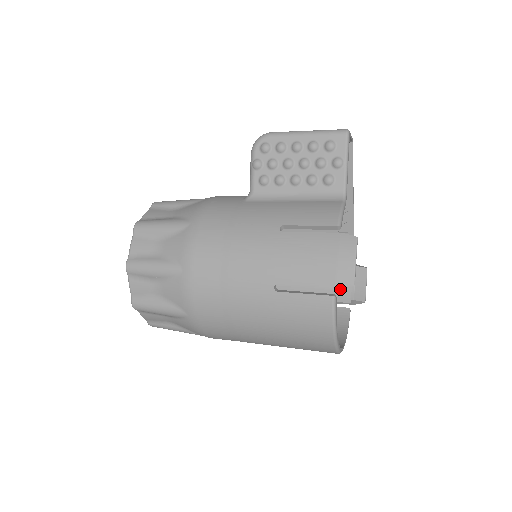
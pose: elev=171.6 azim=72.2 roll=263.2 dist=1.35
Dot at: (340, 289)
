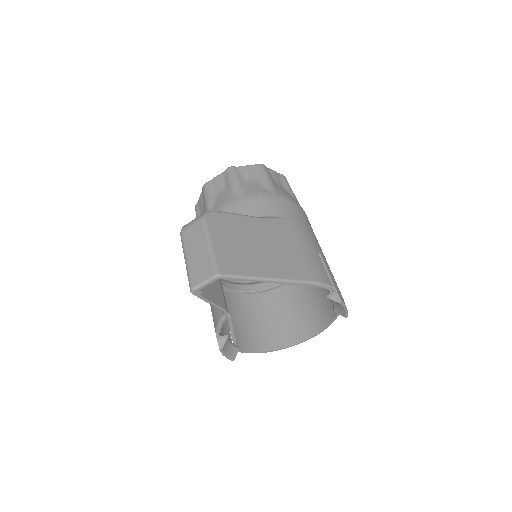
Dot at: occluded
